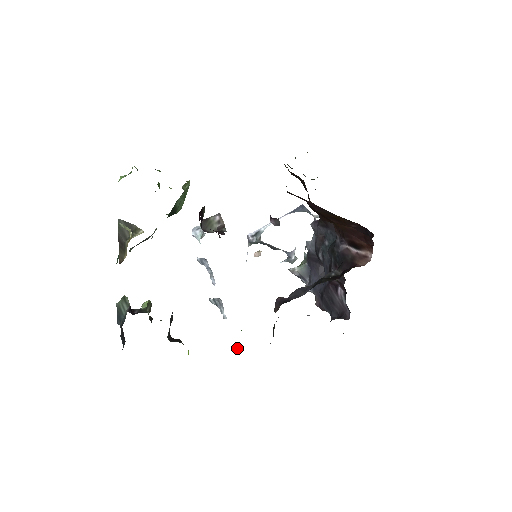
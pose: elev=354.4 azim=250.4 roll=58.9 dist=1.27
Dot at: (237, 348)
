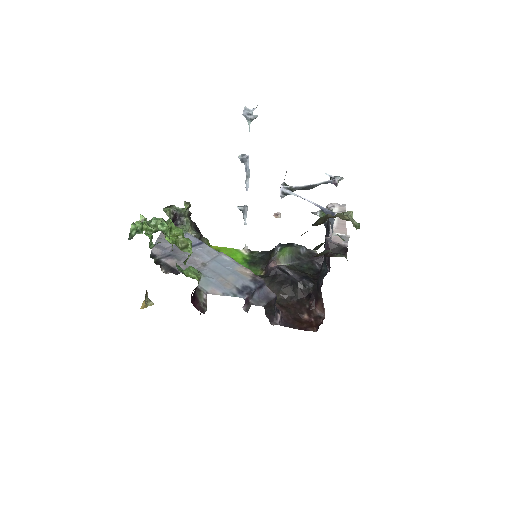
Dot at: (244, 250)
